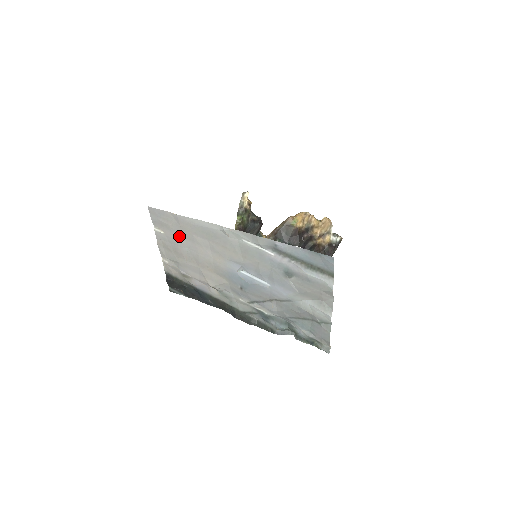
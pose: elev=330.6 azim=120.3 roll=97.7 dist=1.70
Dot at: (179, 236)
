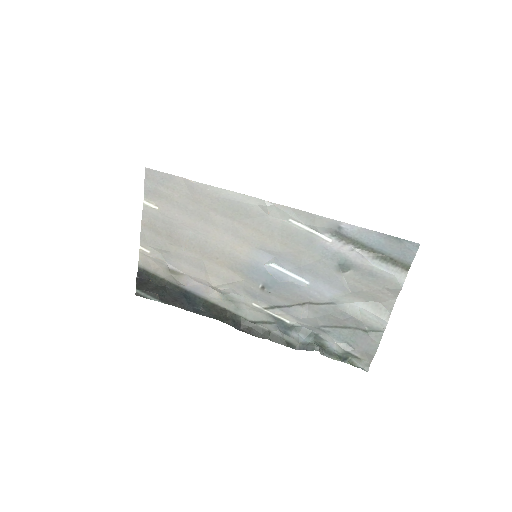
Dot at: (185, 213)
